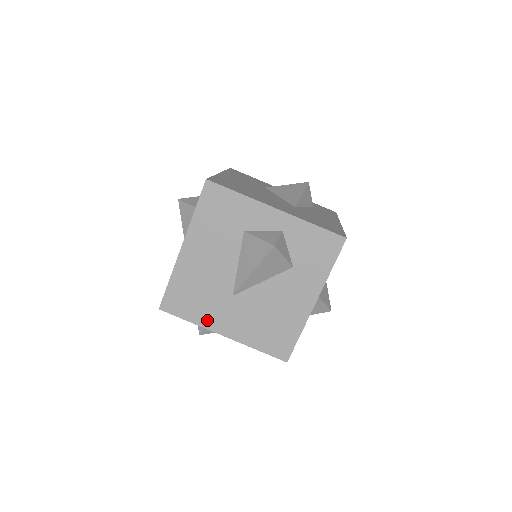
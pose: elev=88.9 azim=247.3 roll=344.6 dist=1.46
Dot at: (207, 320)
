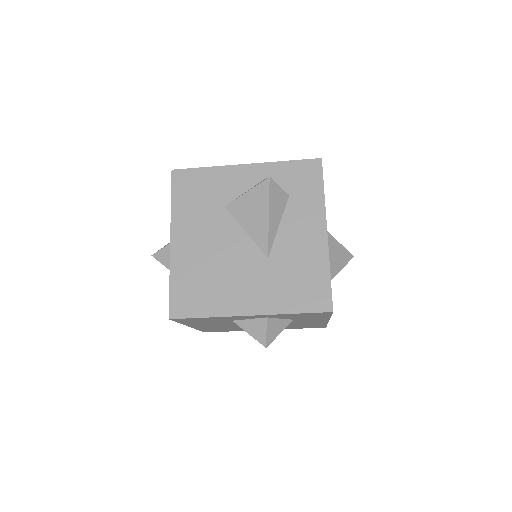
Dot at: occluded
